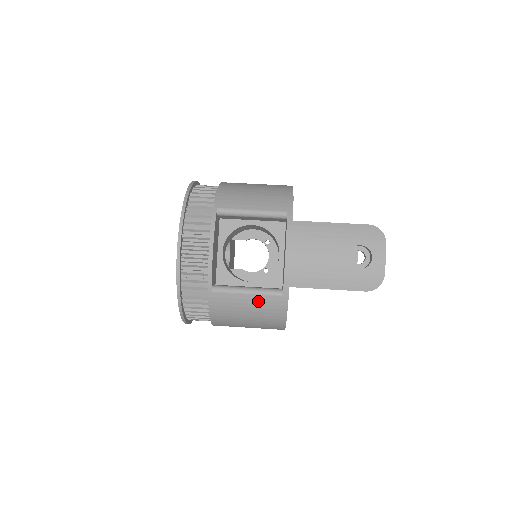
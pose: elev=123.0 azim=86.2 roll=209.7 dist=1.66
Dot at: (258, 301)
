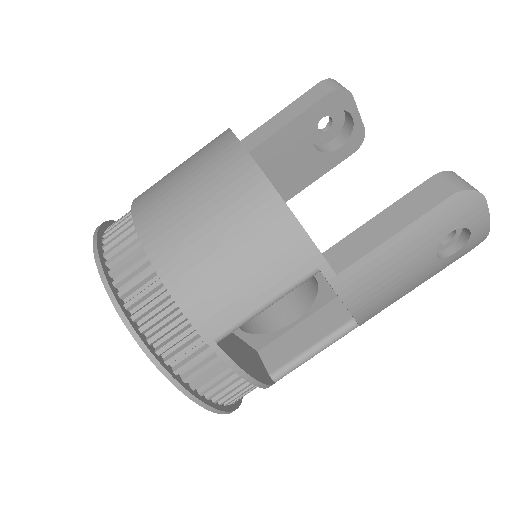
Dot at: occluded
